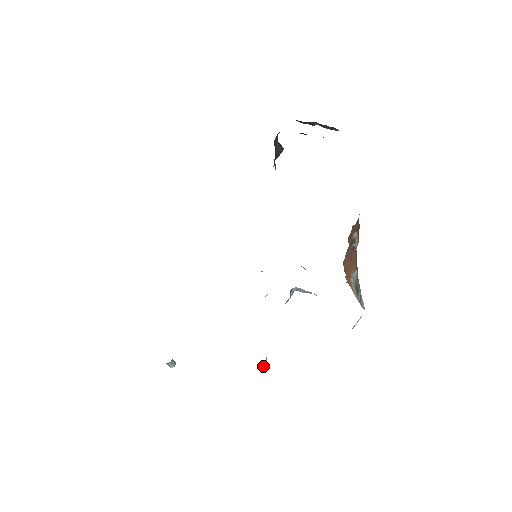
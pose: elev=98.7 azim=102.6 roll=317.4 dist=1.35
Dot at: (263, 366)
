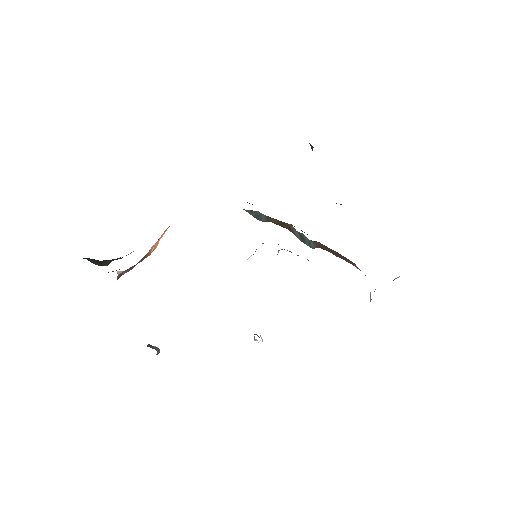
Dot at: (255, 340)
